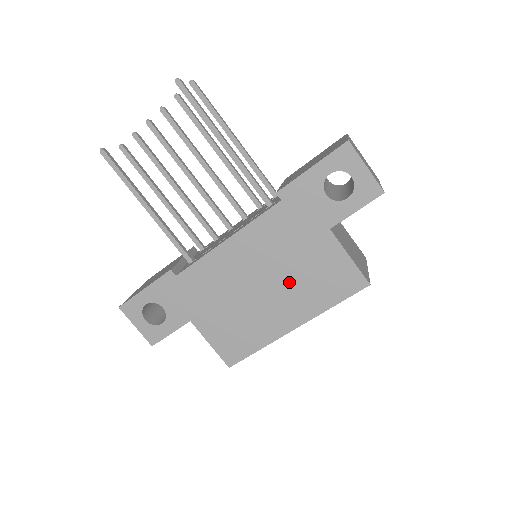
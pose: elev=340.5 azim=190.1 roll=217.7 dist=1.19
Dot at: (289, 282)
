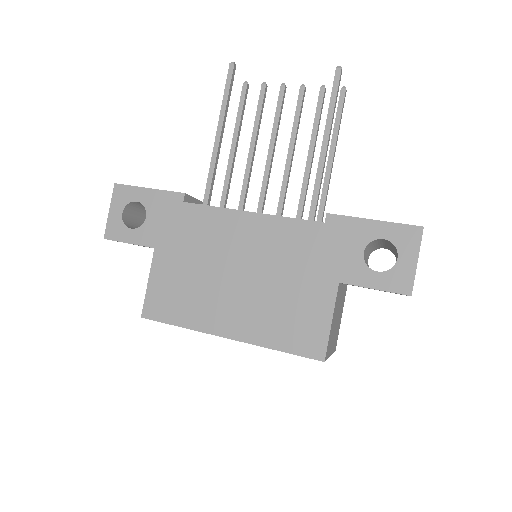
Dot at: (263, 294)
